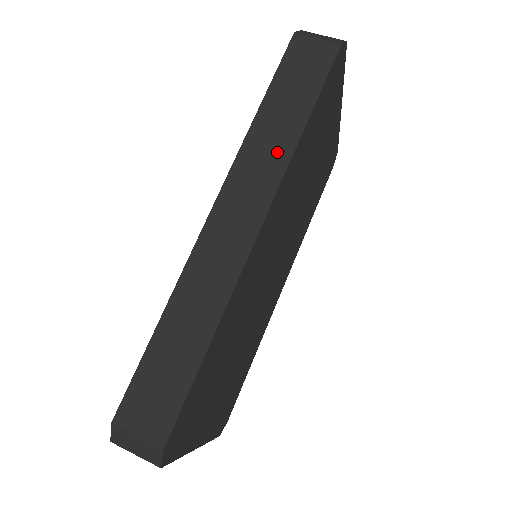
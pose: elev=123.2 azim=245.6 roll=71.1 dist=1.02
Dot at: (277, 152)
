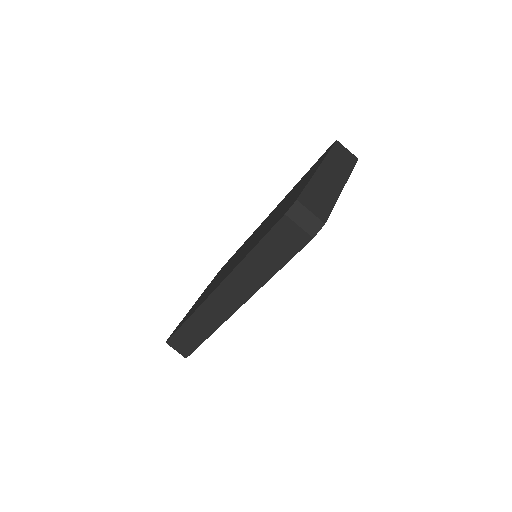
Dot at: (254, 281)
